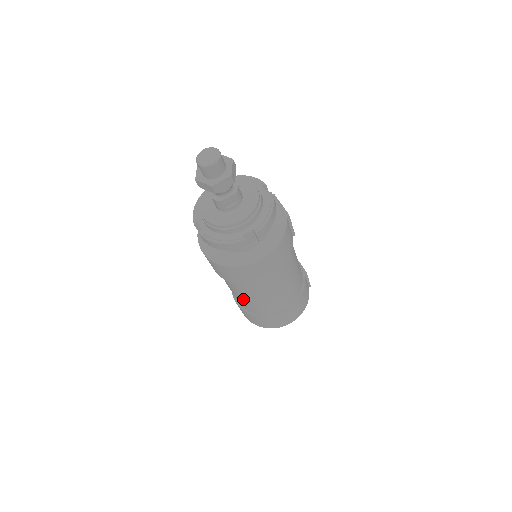
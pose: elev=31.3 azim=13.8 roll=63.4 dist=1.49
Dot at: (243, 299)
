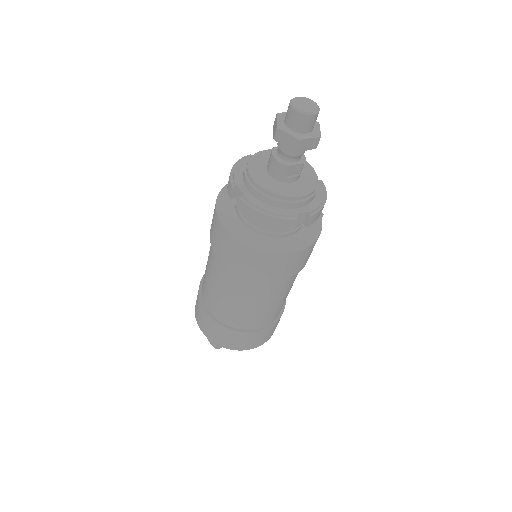
Dot at: (228, 303)
